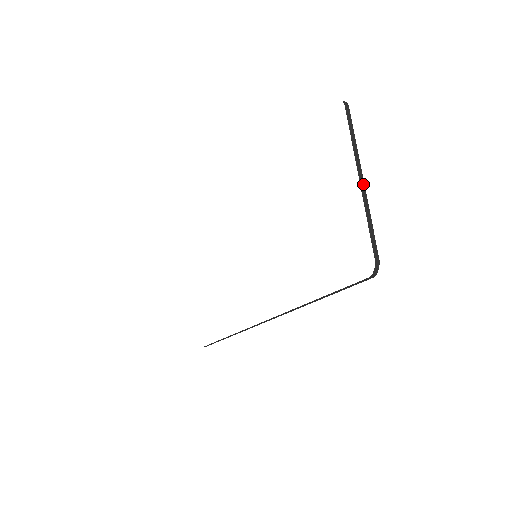
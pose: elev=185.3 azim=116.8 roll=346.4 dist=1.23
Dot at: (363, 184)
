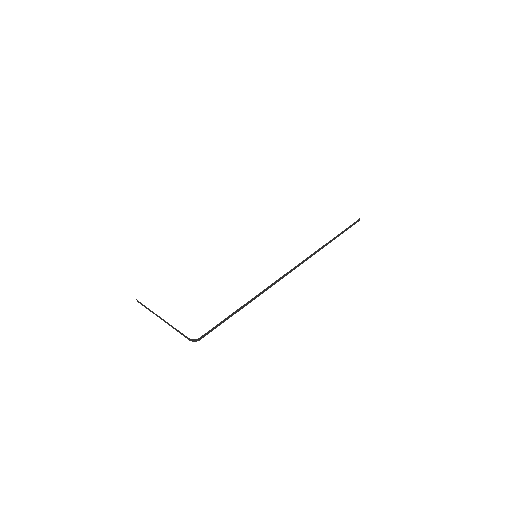
Dot at: occluded
